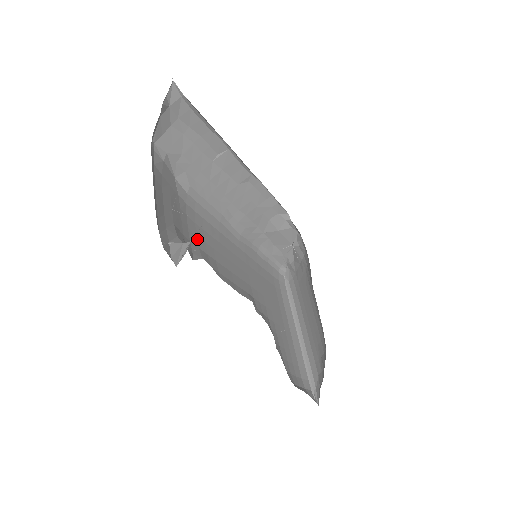
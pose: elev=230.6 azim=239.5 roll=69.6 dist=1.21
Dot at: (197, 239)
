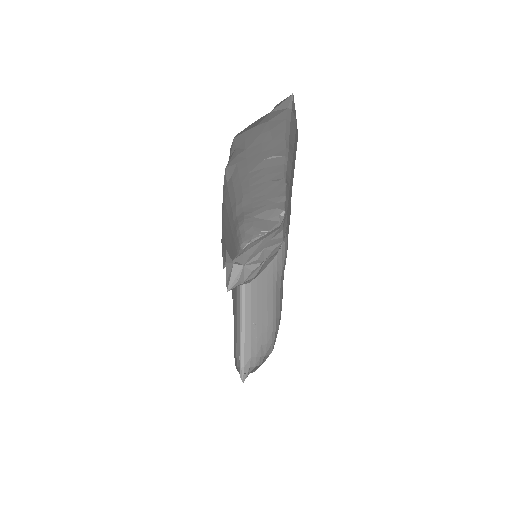
Dot at: (222, 236)
